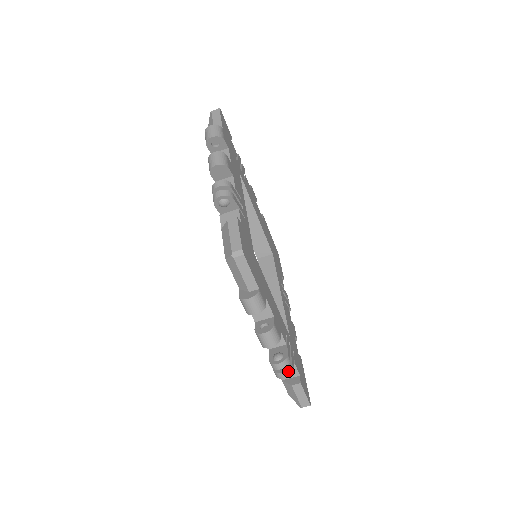
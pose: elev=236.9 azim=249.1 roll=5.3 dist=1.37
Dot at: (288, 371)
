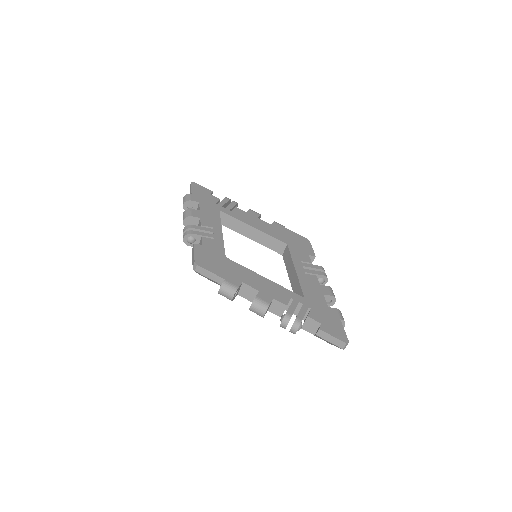
Dot at: (294, 325)
